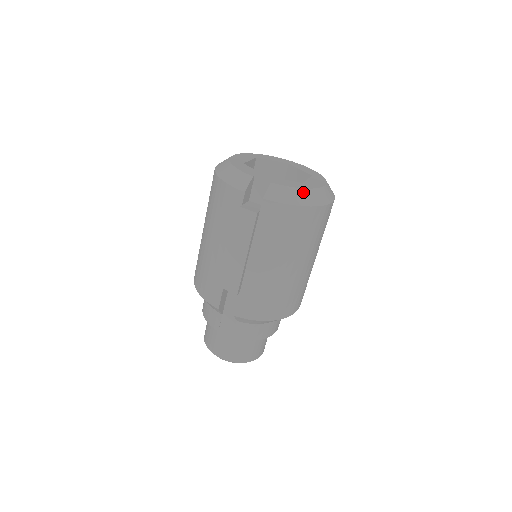
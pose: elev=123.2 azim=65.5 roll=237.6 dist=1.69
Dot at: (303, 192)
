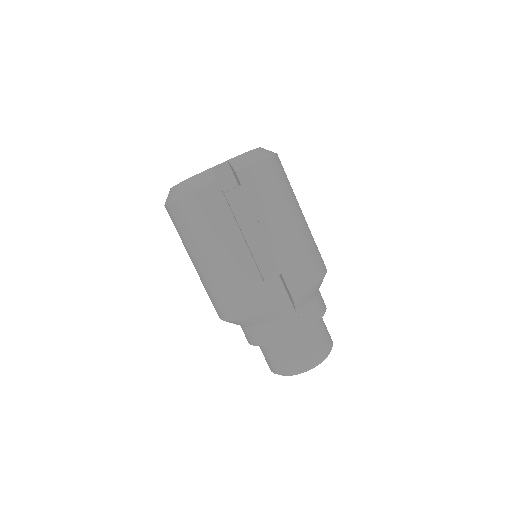
Dot at: (255, 151)
